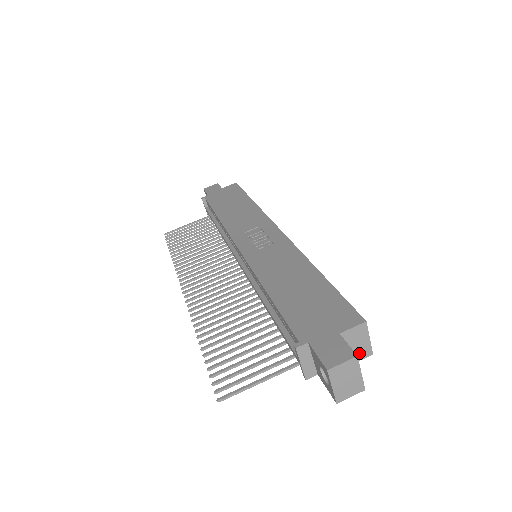
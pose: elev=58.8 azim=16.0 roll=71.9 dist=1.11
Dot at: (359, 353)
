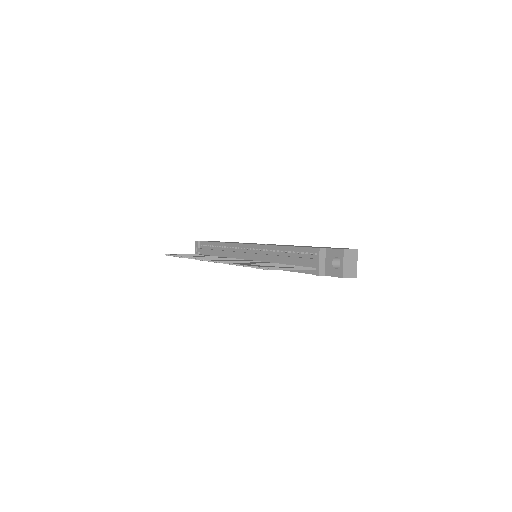
Dot at: occluded
